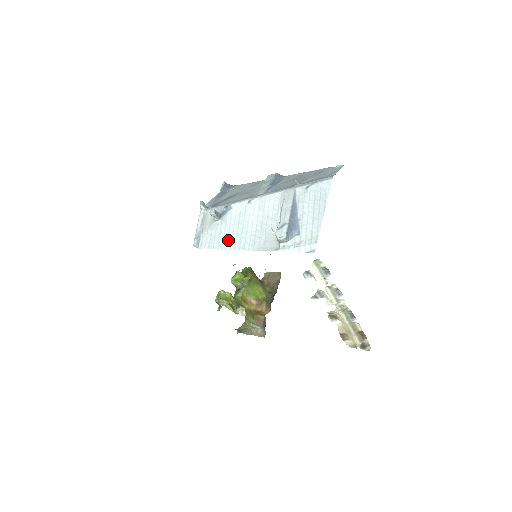
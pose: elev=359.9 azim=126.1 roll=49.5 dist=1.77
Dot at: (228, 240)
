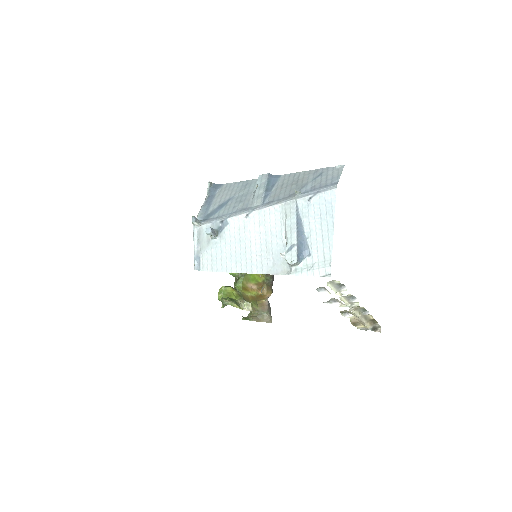
Dot at: (232, 261)
